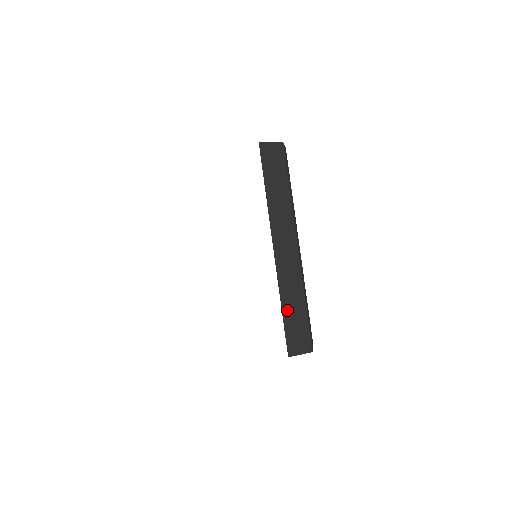
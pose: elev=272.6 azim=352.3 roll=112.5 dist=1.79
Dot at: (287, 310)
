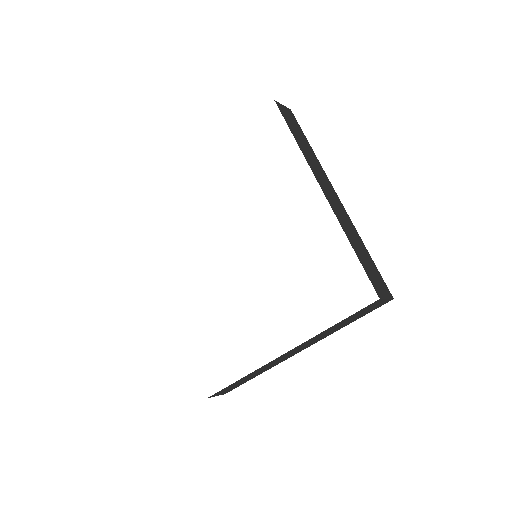
Dot at: (357, 250)
